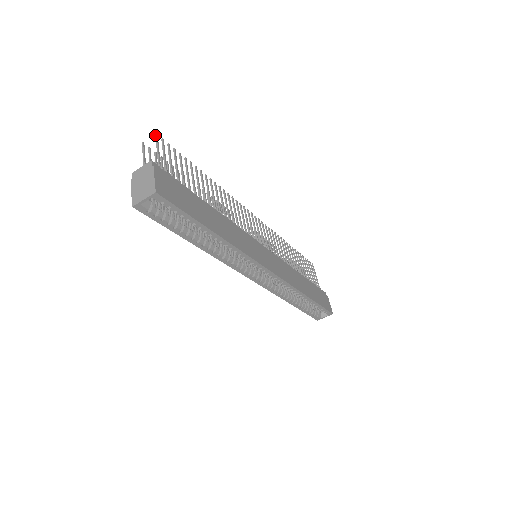
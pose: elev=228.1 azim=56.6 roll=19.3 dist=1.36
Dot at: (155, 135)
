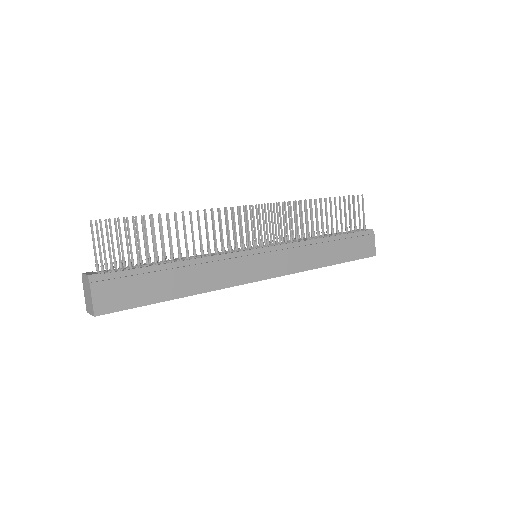
Dot at: (95, 223)
